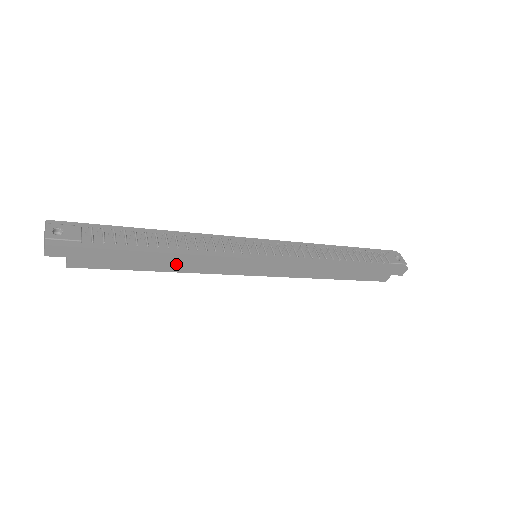
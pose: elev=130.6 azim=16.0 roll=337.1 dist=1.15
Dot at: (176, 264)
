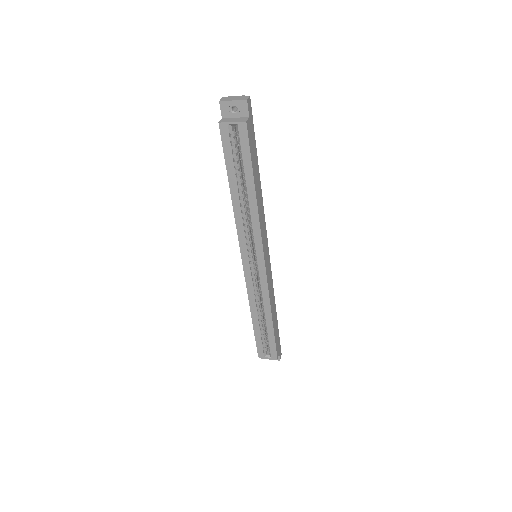
Dot at: (259, 198)
